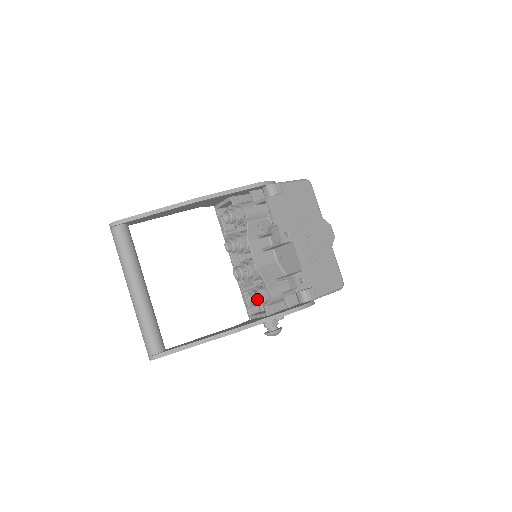
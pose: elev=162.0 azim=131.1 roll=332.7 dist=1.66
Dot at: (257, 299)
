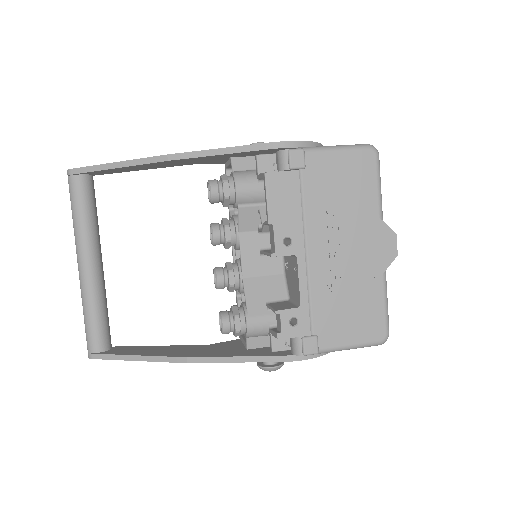
Dot at: (223, 327)
